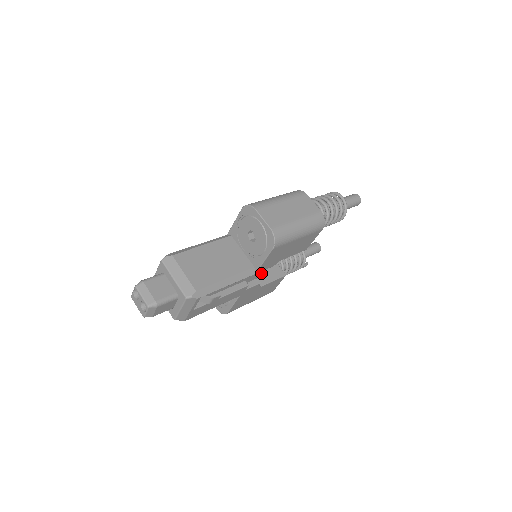
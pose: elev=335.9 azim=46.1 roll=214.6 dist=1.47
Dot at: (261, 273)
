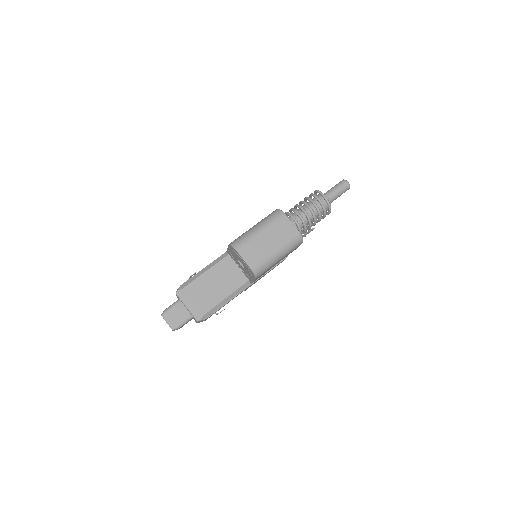
Dot at: occluded
